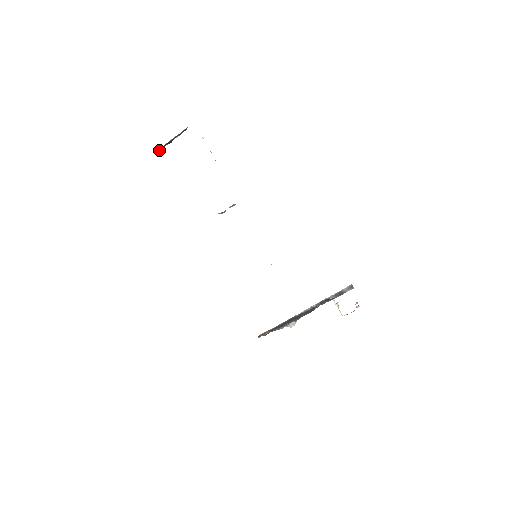
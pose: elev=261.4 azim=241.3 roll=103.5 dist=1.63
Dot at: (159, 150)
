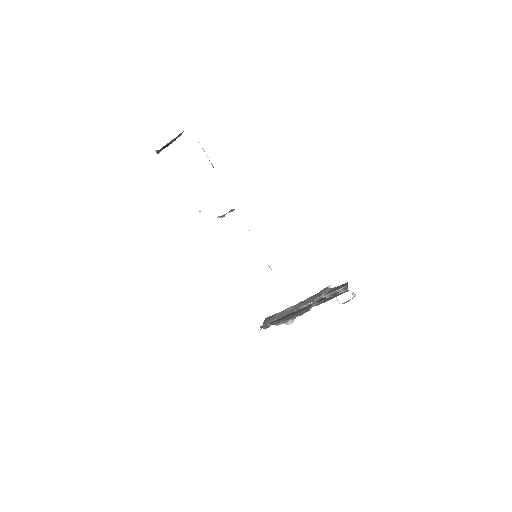
Dot at: (157, 153)
